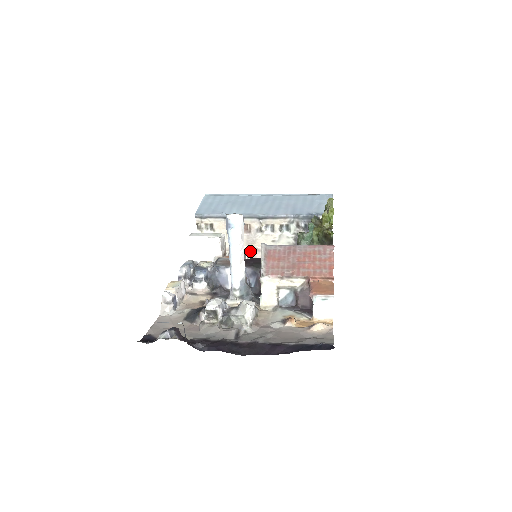
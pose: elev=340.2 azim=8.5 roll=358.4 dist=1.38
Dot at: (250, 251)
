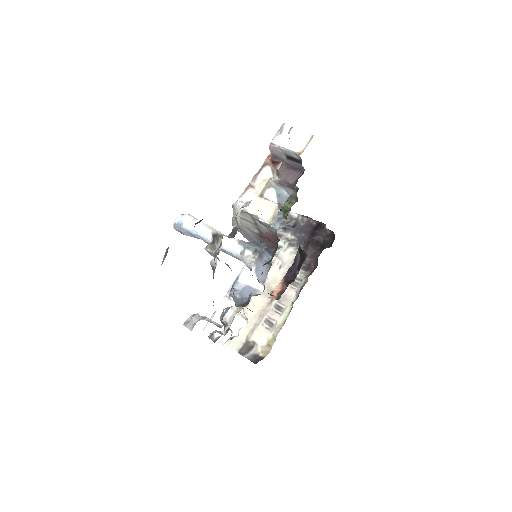
Dot at: occluded
